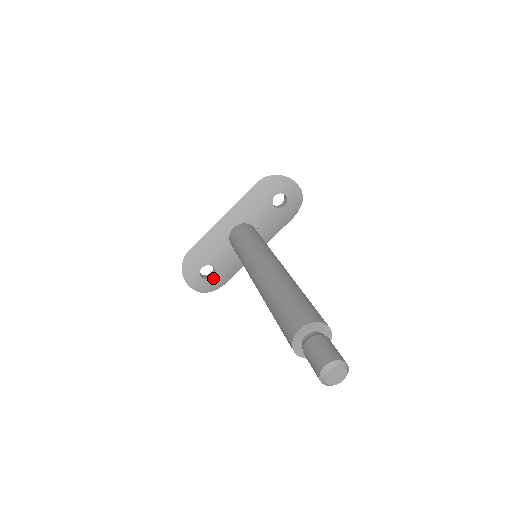
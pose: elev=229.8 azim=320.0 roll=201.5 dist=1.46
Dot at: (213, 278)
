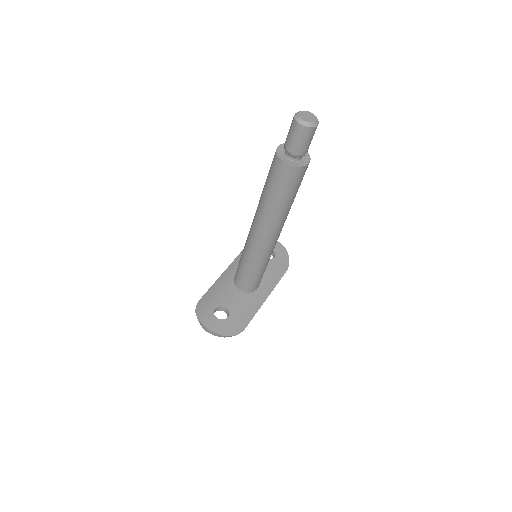
Dot at: (228, 319)
